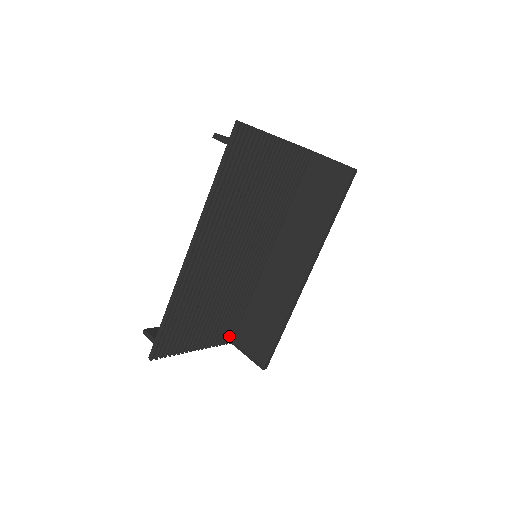
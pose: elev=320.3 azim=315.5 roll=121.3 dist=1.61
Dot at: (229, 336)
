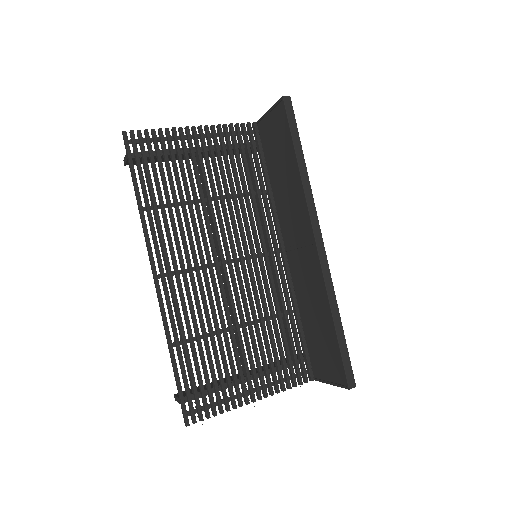
Dot at: (302, 371)
